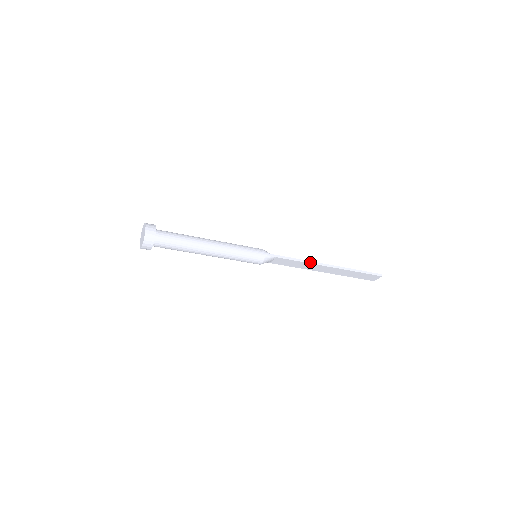
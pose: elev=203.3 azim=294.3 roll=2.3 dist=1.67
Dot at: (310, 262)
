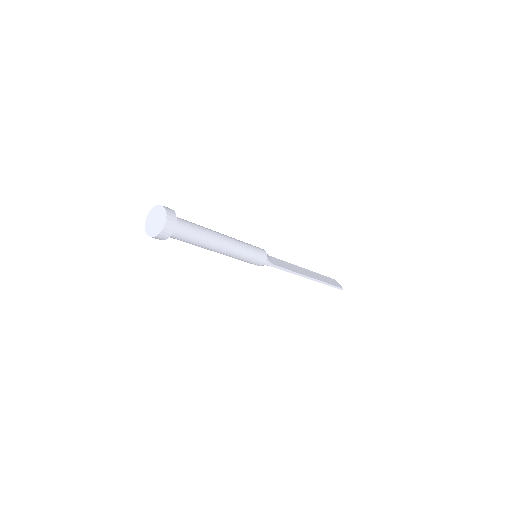
Dot at: (297, 274)
